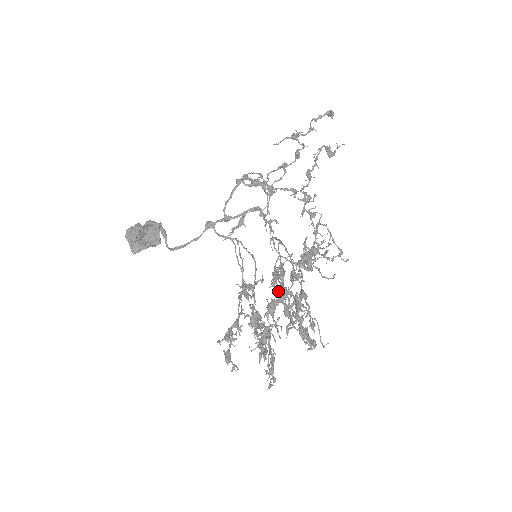
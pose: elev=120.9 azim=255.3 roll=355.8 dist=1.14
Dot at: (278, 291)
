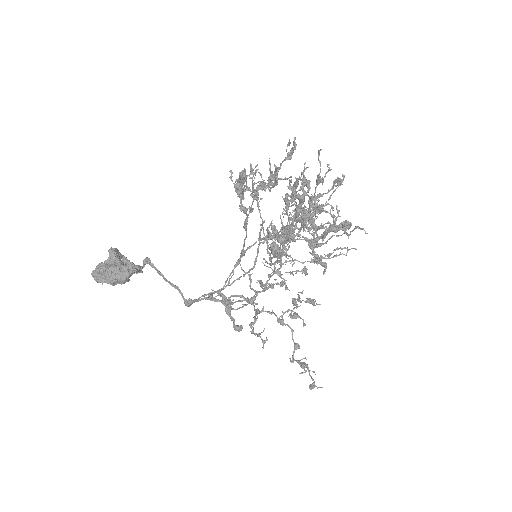
Dot at: occluded
